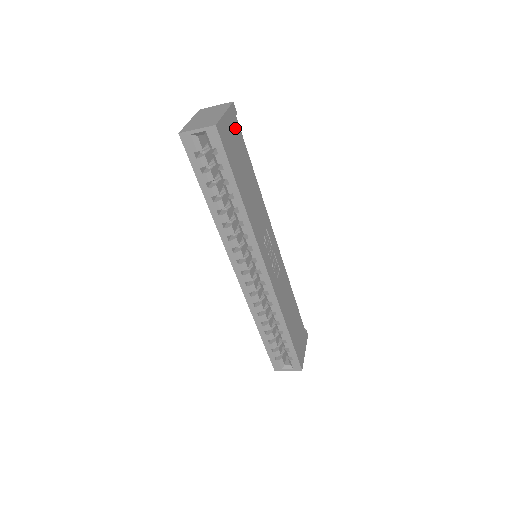
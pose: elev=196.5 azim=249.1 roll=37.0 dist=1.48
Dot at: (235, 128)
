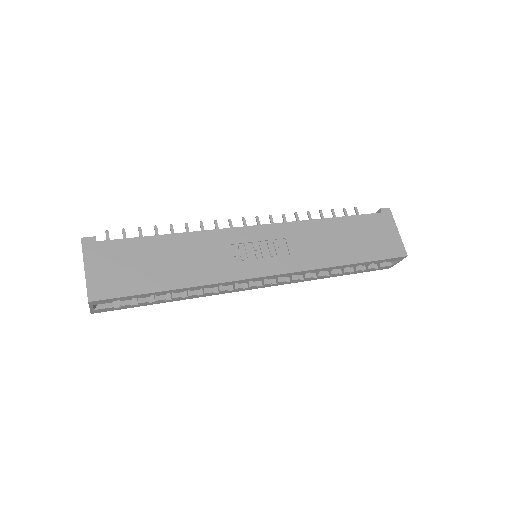
Dot at: (107, 253)
